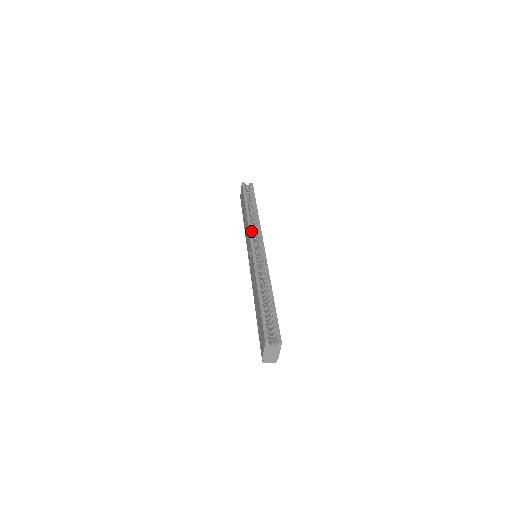
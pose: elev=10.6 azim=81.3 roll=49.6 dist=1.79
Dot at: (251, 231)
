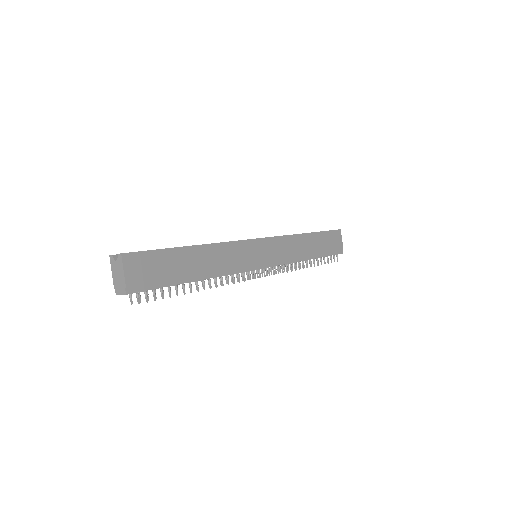
Dot at: occluded
